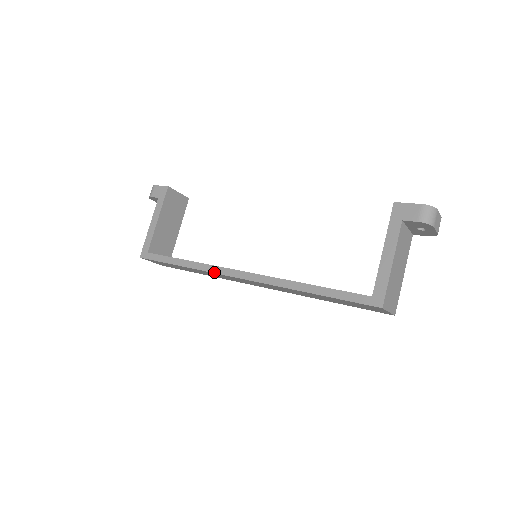
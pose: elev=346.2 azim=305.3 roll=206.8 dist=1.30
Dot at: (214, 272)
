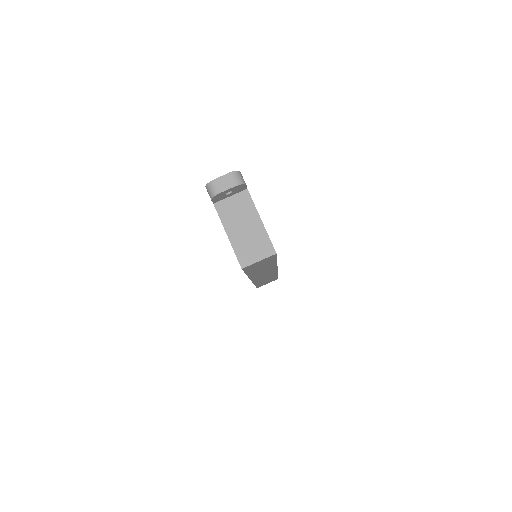
Dot at: (252, 282)
